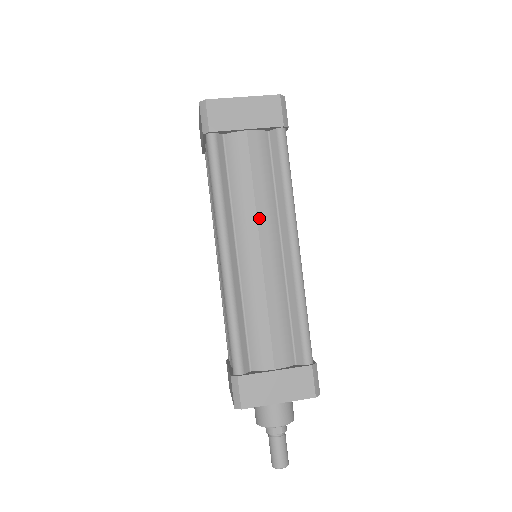
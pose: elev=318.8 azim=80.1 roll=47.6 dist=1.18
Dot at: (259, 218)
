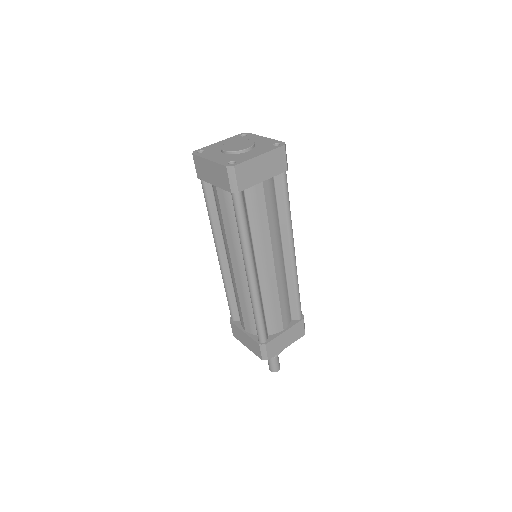
Dot at: (272, 243)
